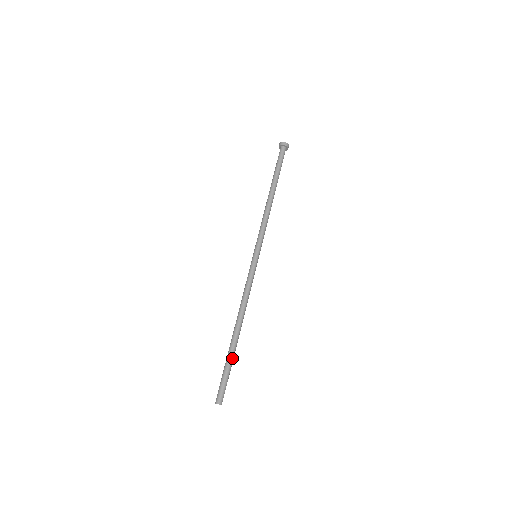
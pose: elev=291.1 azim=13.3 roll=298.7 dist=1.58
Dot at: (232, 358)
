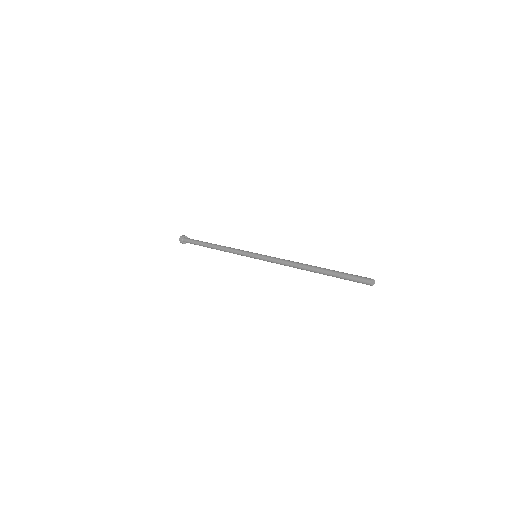
Dot at: occluded
